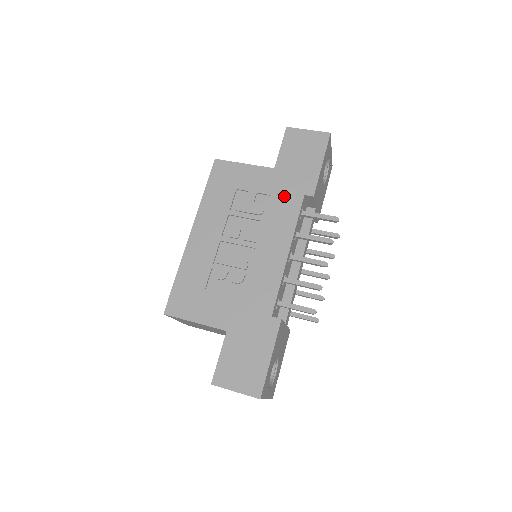
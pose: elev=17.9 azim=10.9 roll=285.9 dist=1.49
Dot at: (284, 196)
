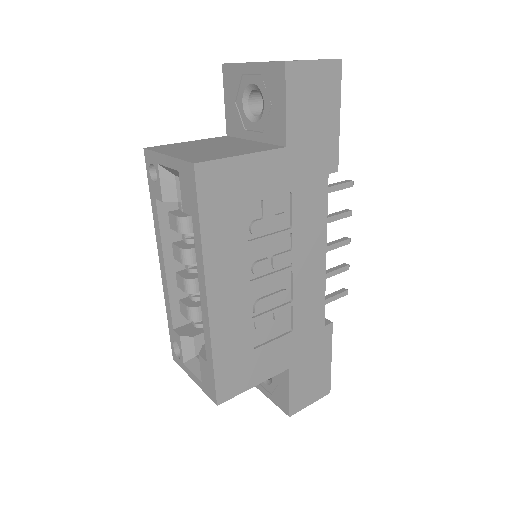
Dot at: (308, 186)
